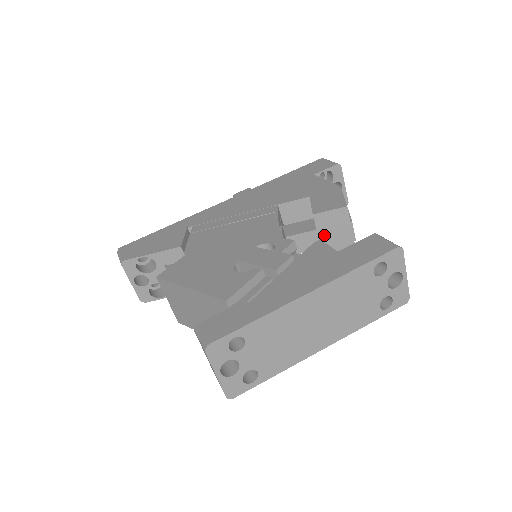
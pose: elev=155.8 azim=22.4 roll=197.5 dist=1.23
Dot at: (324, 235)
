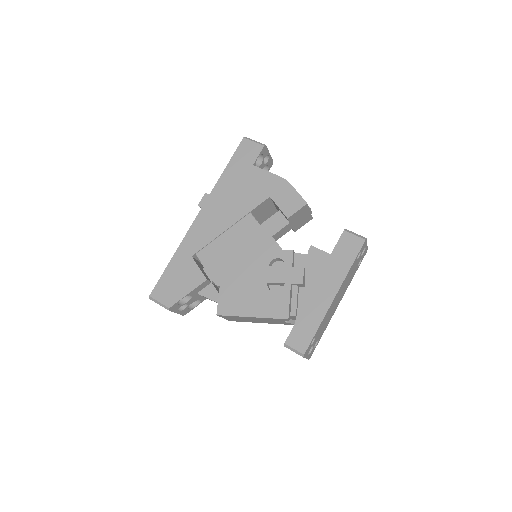
Dot at: (294, 222)
